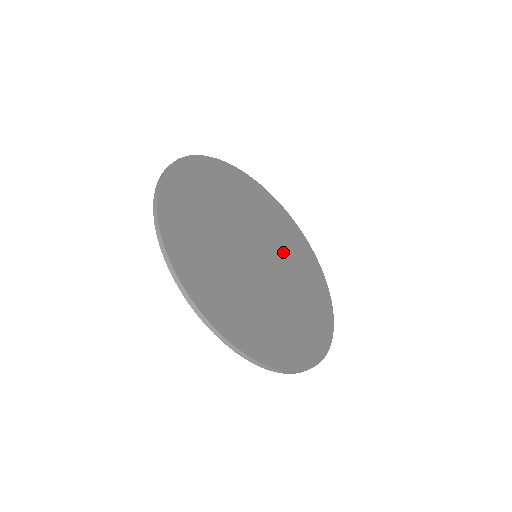
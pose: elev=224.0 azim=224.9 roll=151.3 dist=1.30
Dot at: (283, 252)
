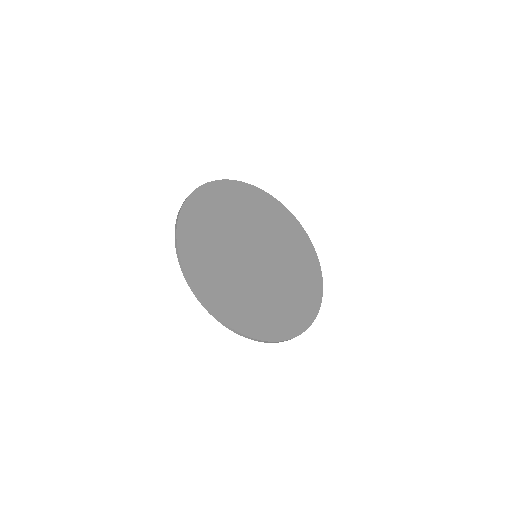
Dot at: (275, 239)
